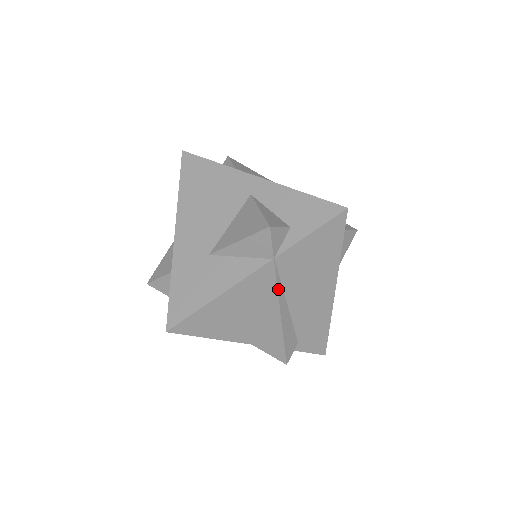
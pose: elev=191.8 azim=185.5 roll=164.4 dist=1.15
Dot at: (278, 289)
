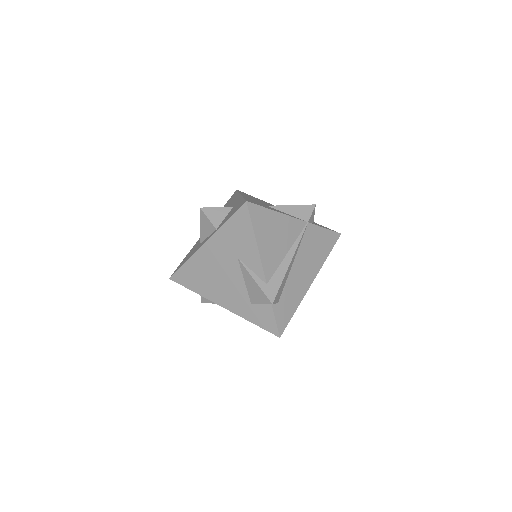
Dot at: (299, 242)
